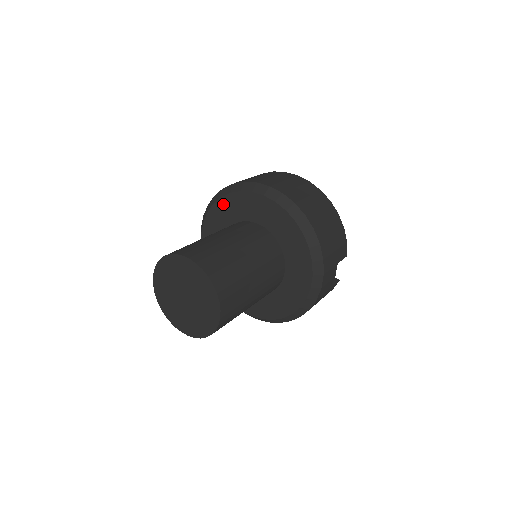
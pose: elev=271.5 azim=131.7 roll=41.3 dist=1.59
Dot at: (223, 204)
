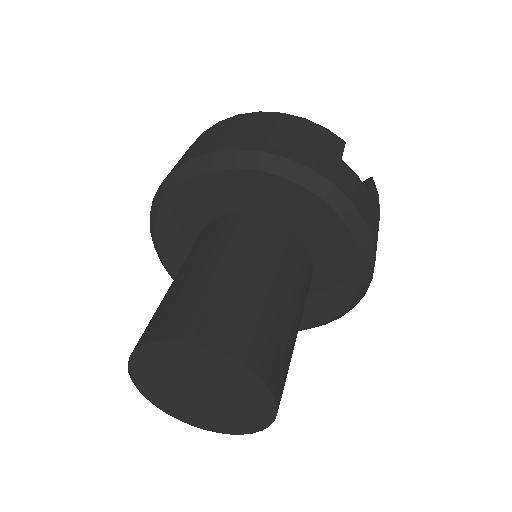
Dot at: (165, 246)
